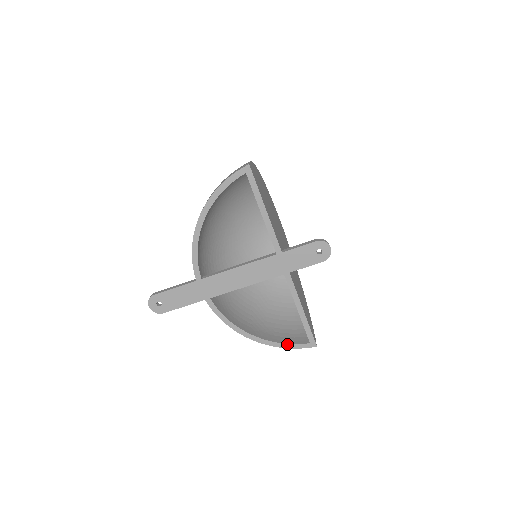
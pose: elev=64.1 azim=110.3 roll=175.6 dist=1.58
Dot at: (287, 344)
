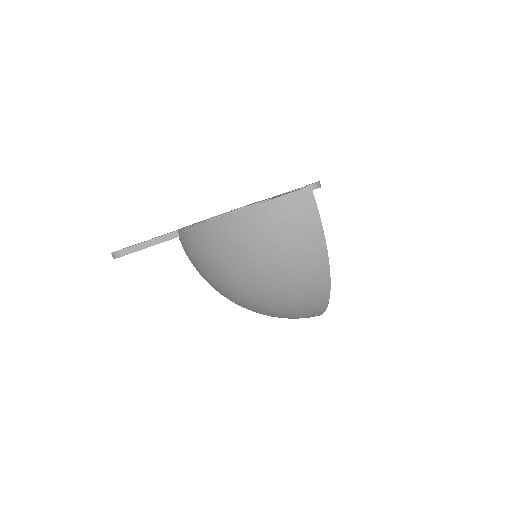
Dot at: (267, 201)
